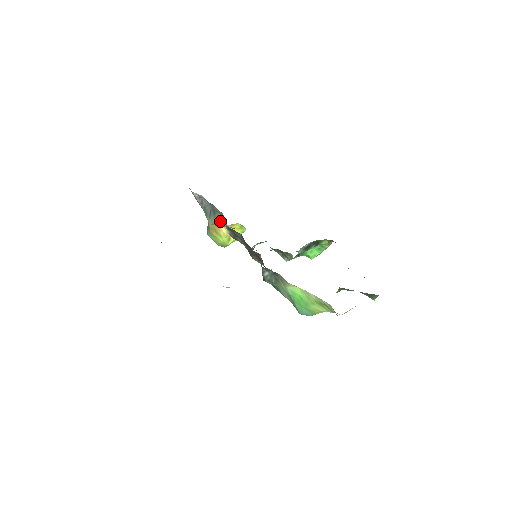
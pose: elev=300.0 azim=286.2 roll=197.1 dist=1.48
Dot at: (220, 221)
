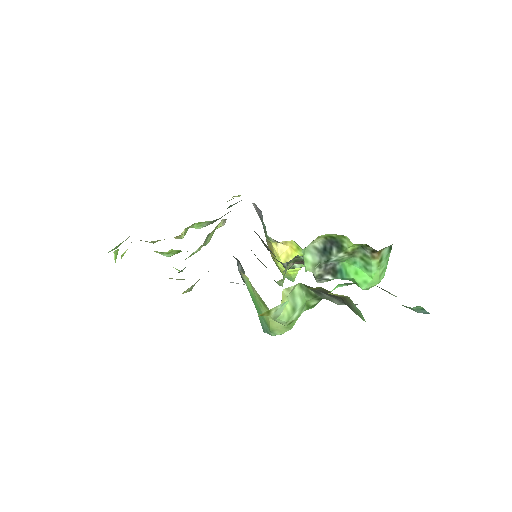
Dot at: (265, 232)
